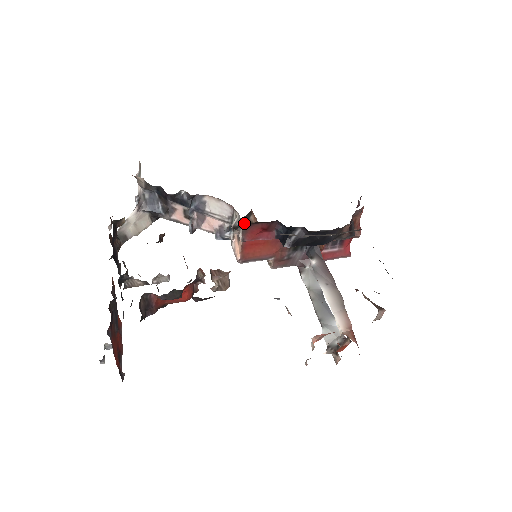
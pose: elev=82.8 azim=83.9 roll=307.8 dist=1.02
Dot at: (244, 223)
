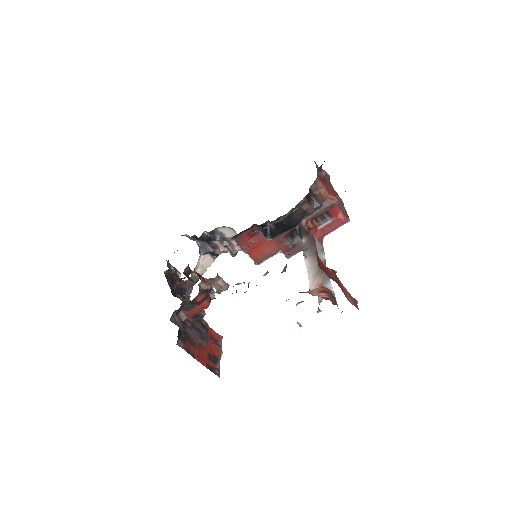
Dot at: occluded
